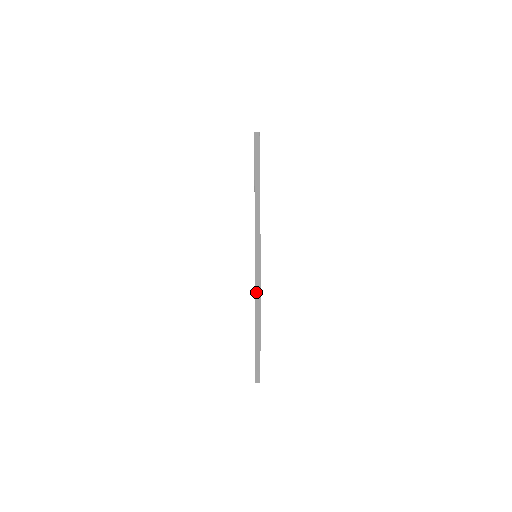
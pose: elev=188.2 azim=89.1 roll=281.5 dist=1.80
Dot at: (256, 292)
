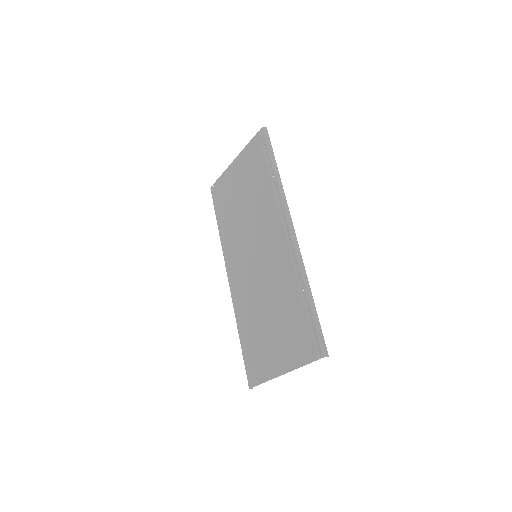
Dot at: (299, 259)
